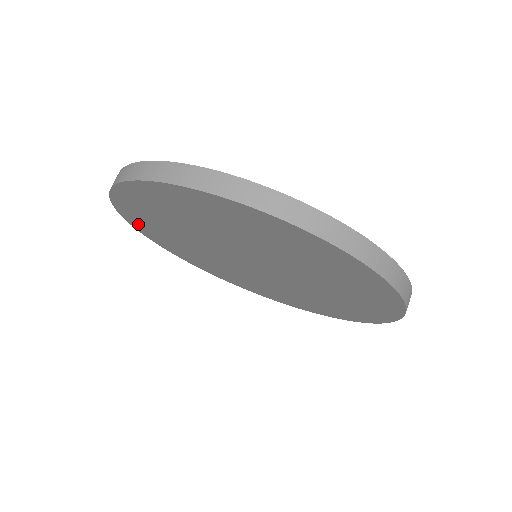
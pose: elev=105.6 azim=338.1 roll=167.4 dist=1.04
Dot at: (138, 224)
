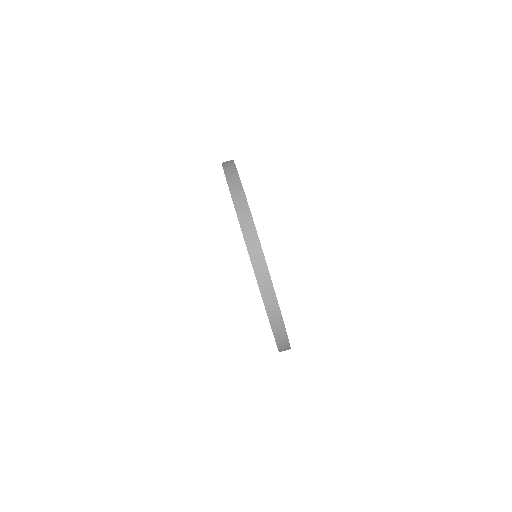
Dot at: occluded
